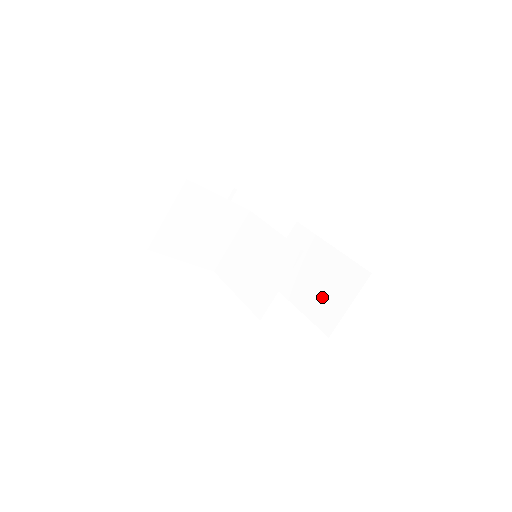
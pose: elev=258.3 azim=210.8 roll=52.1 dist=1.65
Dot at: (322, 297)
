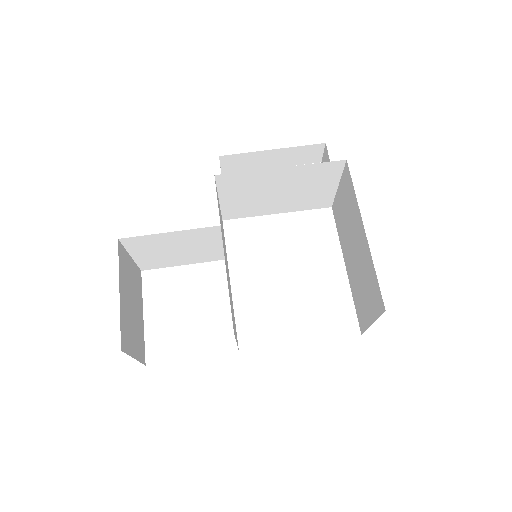
Dot at: (359, 287)
